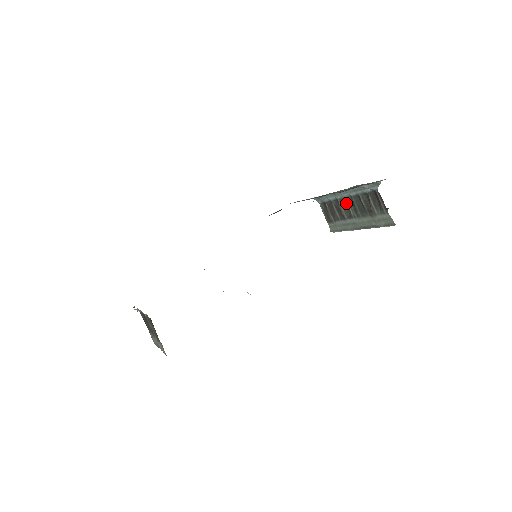
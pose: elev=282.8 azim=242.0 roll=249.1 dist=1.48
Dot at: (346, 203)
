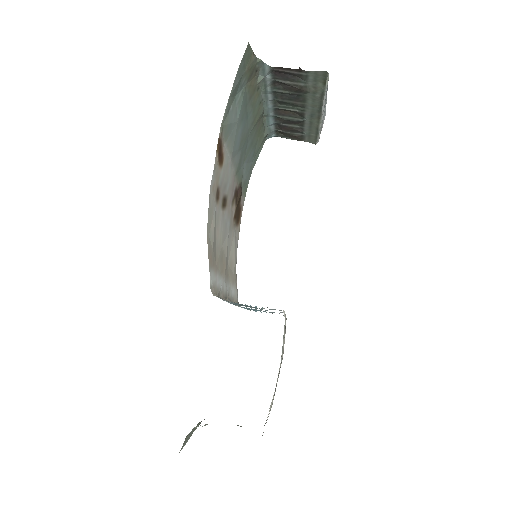
Dot at: (282, 110)
